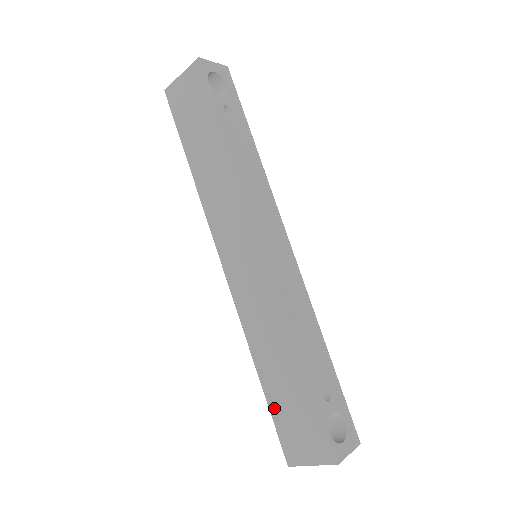
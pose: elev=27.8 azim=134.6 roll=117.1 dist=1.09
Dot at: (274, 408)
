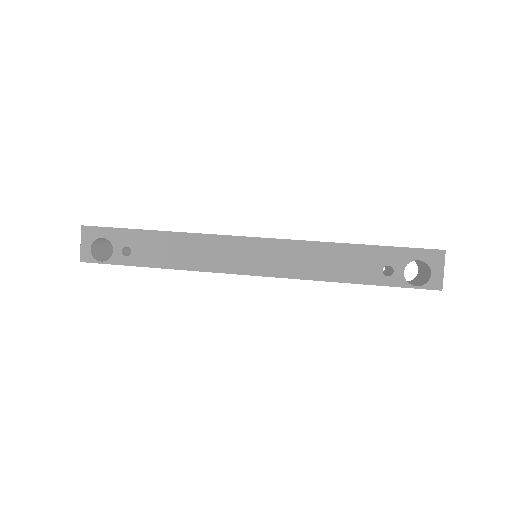
Dot at: occluded
